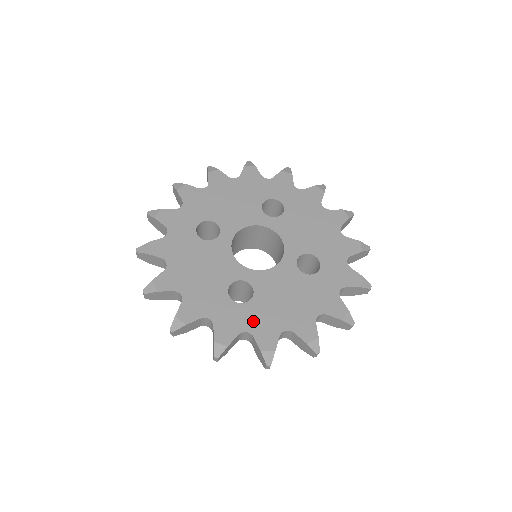
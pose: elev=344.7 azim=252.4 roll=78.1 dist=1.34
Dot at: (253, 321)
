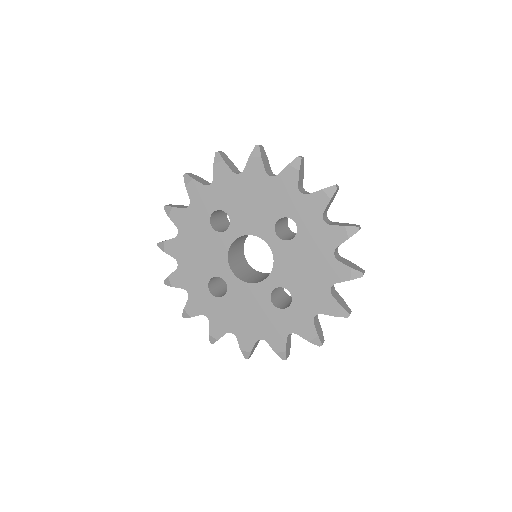
Dot at: (214, 313)
